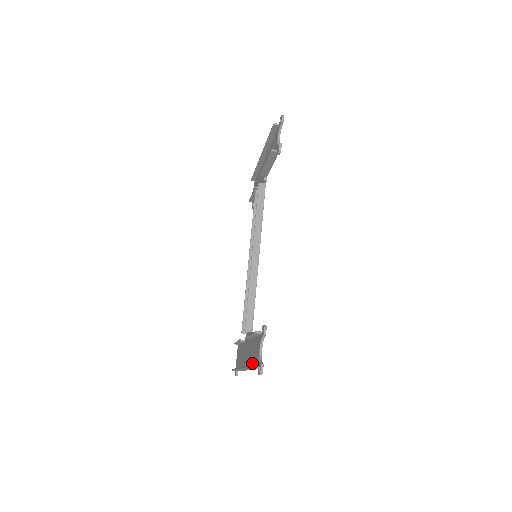
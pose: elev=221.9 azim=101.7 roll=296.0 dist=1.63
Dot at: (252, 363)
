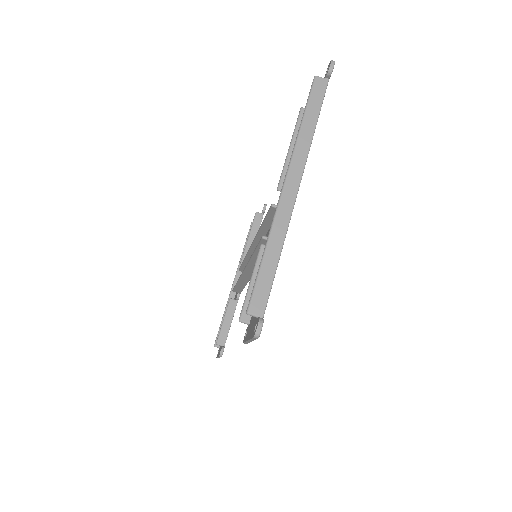
Dot at: occluded
